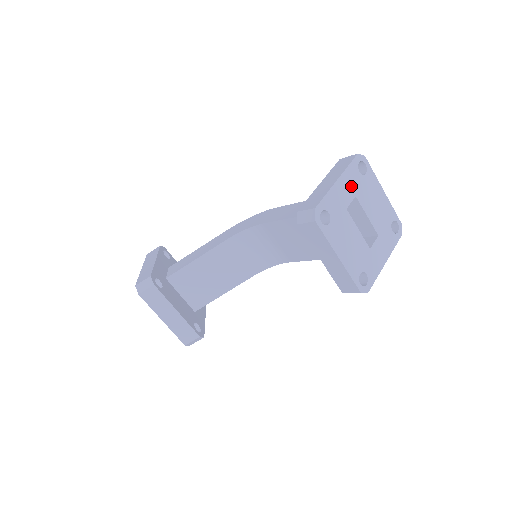
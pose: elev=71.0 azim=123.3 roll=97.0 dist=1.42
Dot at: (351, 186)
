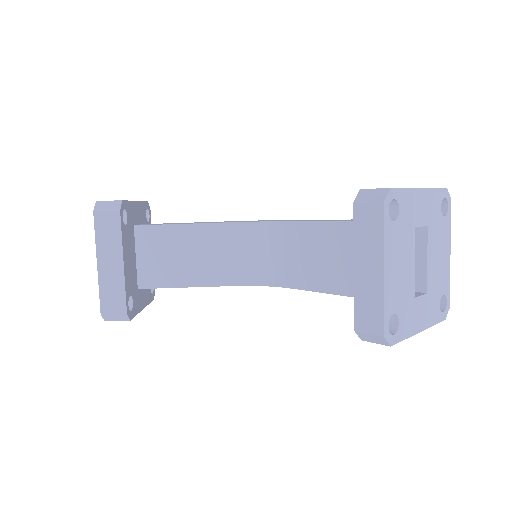
Dot at: (429, 211)
